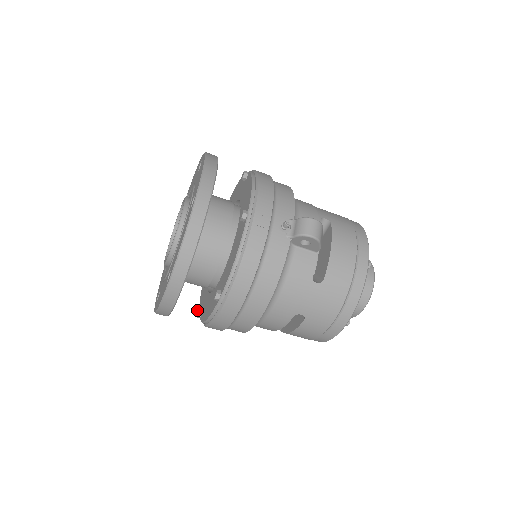
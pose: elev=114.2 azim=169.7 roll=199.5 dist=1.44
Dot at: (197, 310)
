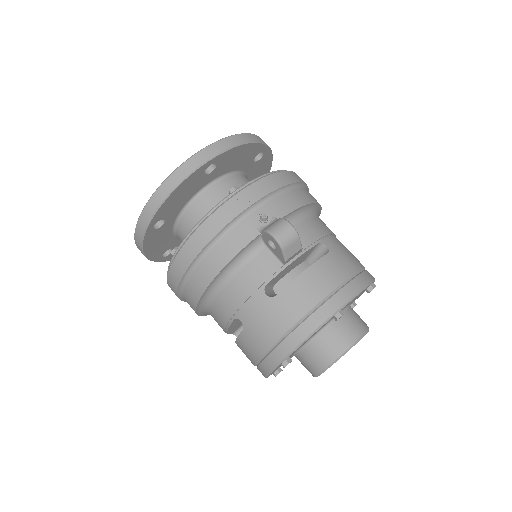
Dot at: occluded
